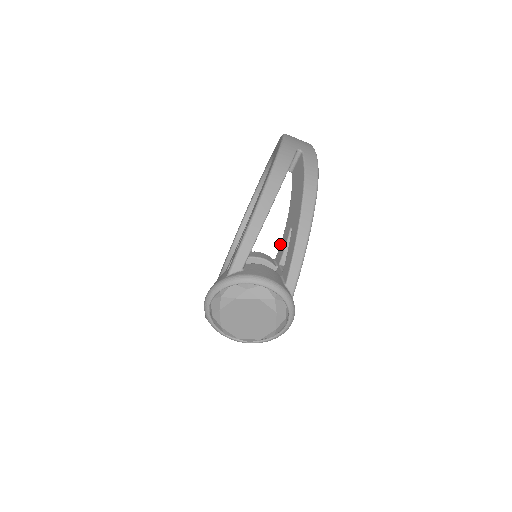
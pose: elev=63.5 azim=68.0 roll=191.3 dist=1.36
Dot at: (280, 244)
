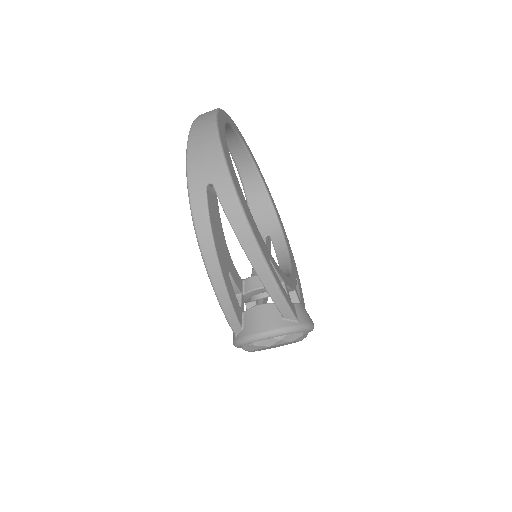
Dot at: occluded
